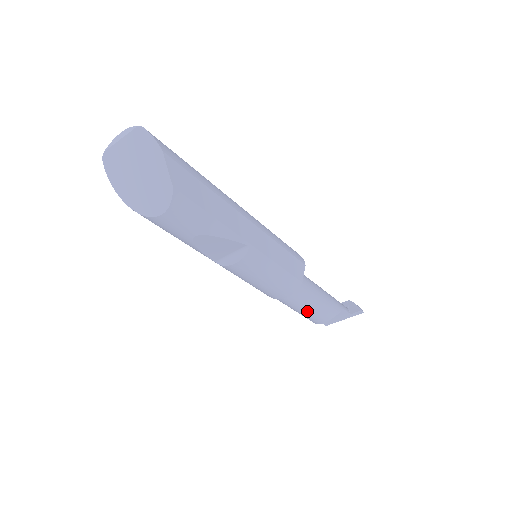
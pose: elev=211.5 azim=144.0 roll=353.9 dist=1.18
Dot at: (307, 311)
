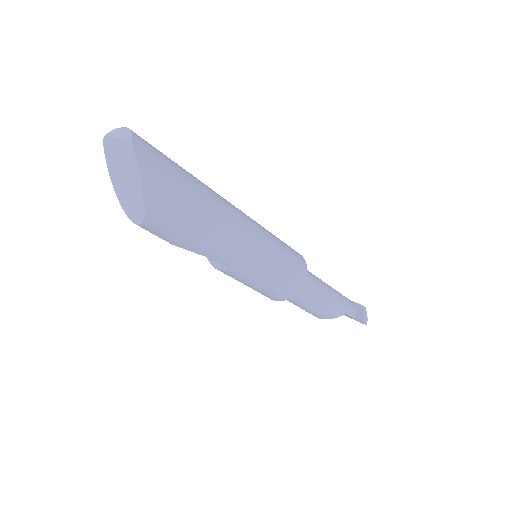
Dot at: (300, 307)
